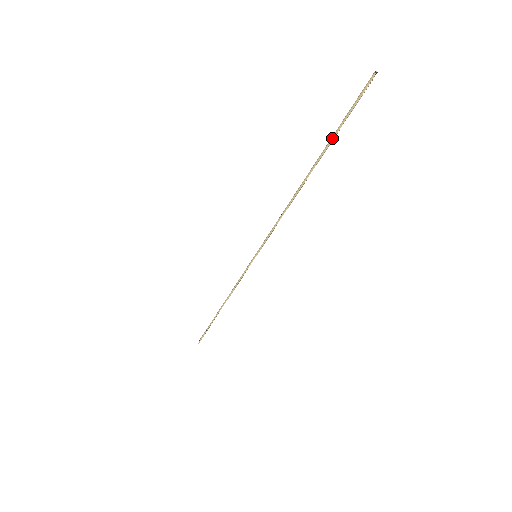
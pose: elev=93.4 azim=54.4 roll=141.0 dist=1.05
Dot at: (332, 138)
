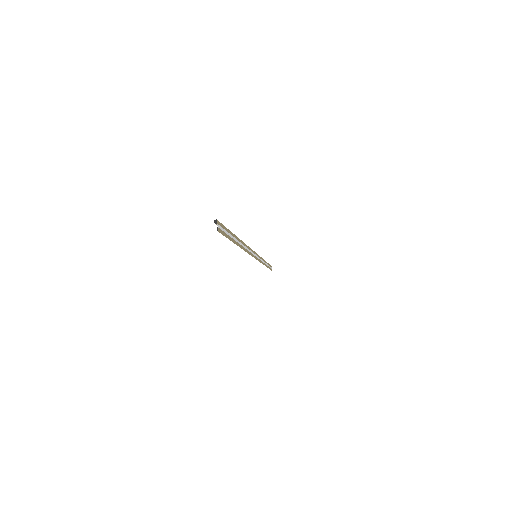
Dot at: occluded
